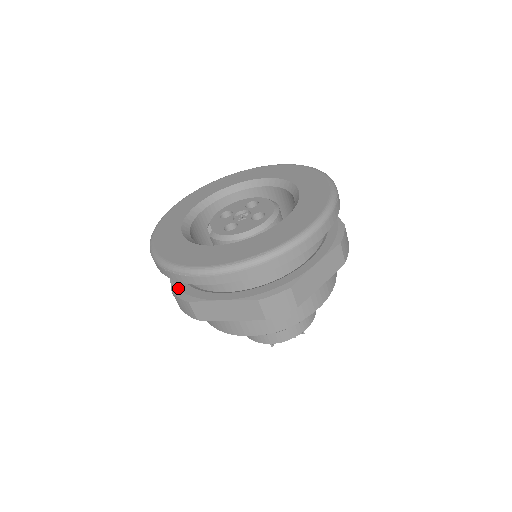
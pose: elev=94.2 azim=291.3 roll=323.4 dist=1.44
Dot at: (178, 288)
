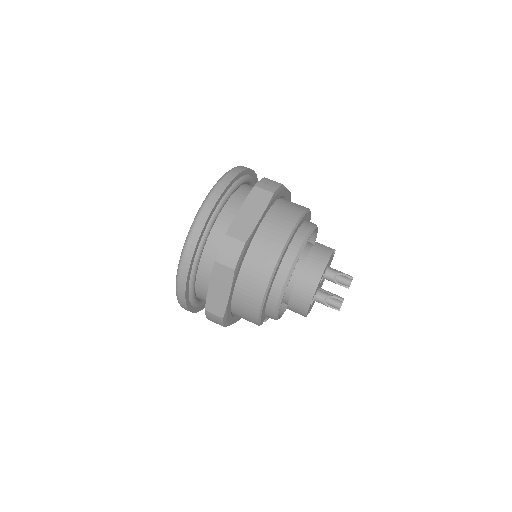
Dot at: occluded
